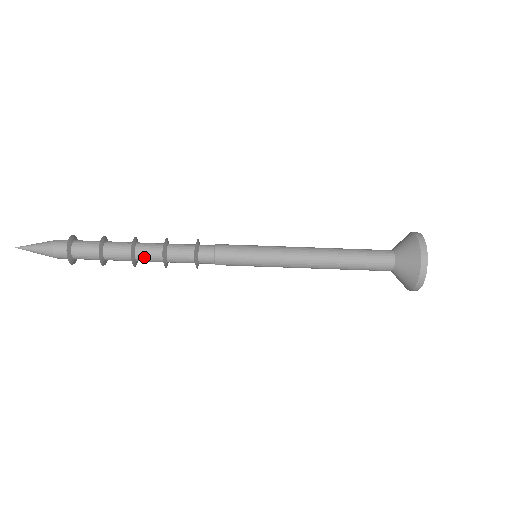
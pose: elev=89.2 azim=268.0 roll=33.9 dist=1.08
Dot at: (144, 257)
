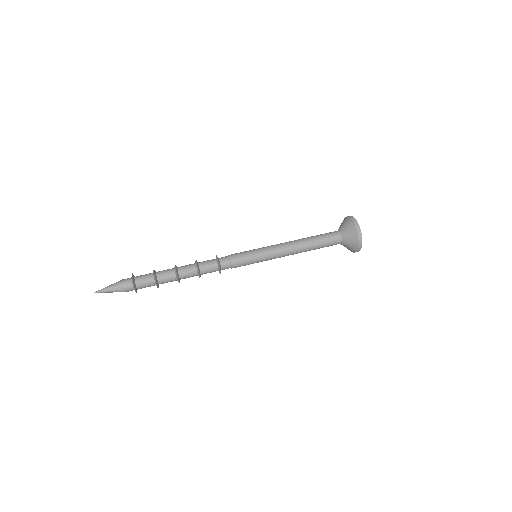
Dot at: (185, 274)
